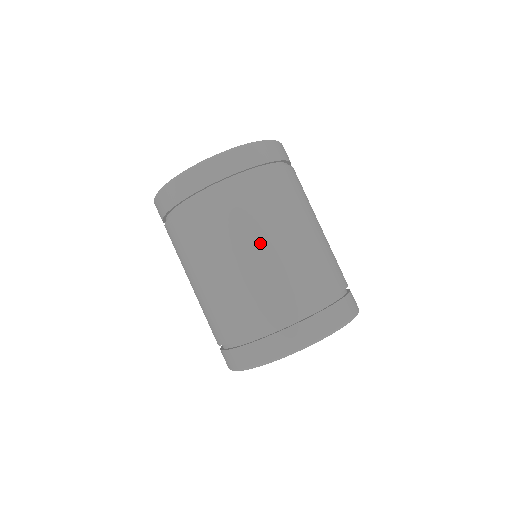
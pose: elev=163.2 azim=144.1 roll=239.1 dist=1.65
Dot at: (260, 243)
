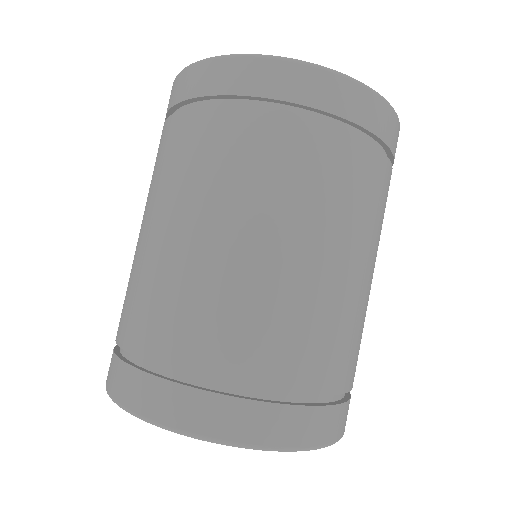
Dot at: (361, 259)
